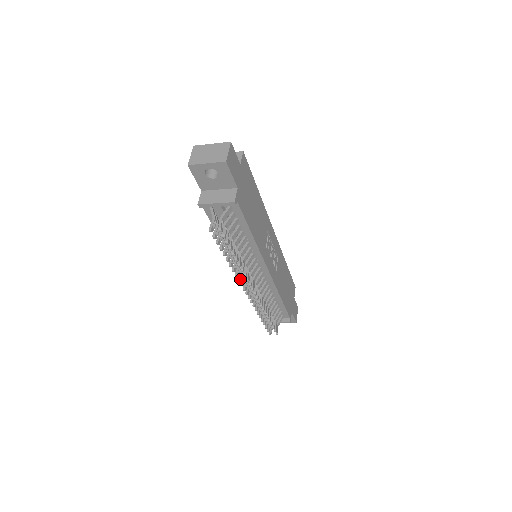
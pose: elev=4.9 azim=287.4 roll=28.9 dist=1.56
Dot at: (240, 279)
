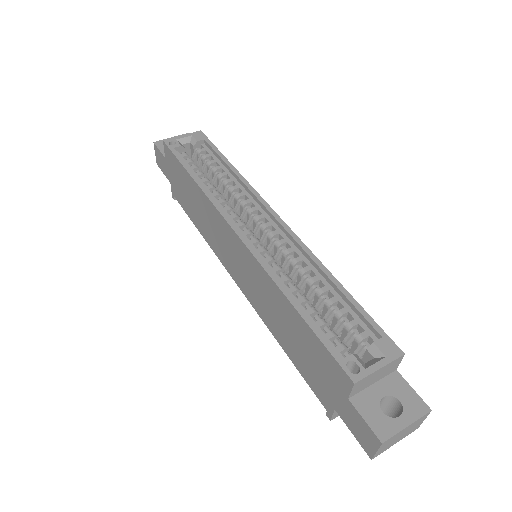
Dot at: occluded
